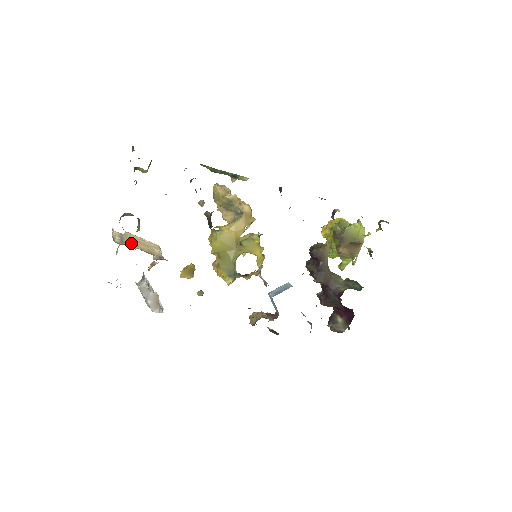
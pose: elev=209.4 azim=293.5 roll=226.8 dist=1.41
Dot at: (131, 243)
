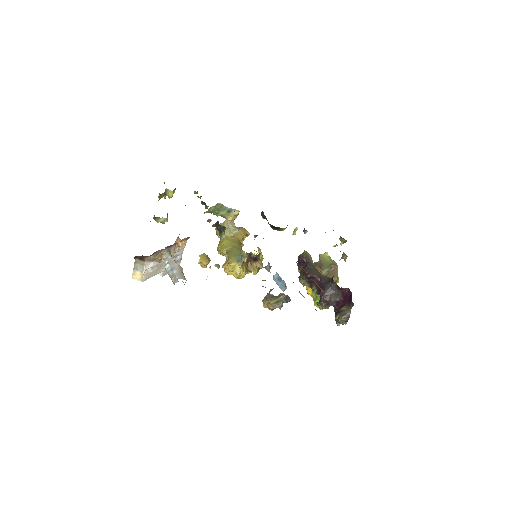
Dot at: occluded
